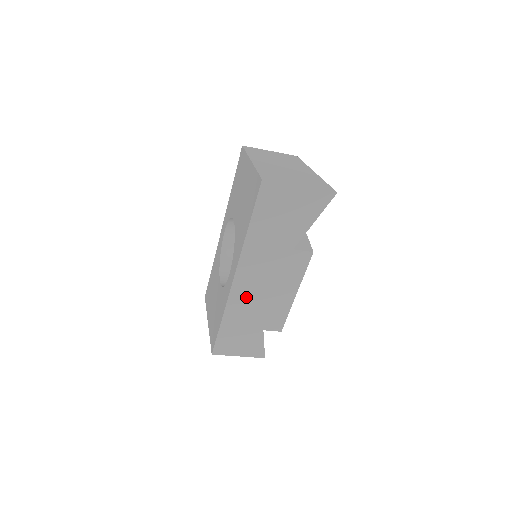
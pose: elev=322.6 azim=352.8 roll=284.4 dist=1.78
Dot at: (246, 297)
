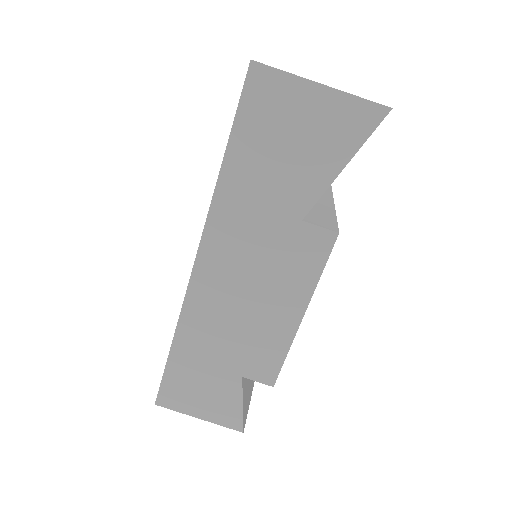
Dot at: (215, 304)
